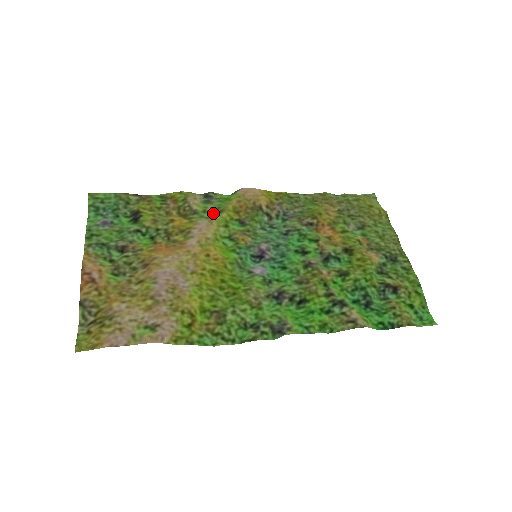
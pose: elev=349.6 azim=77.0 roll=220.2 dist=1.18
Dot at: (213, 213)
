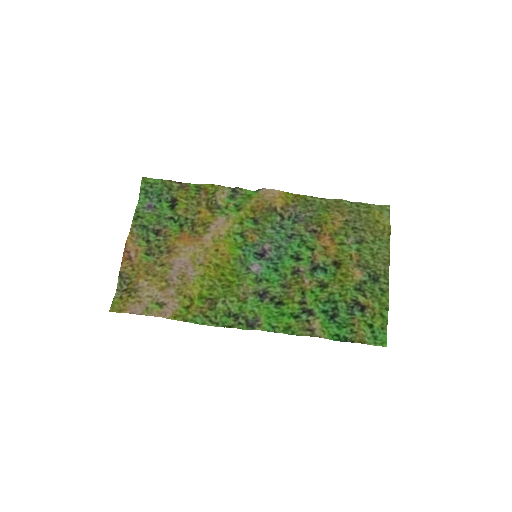
Dot at: (233, 210)
